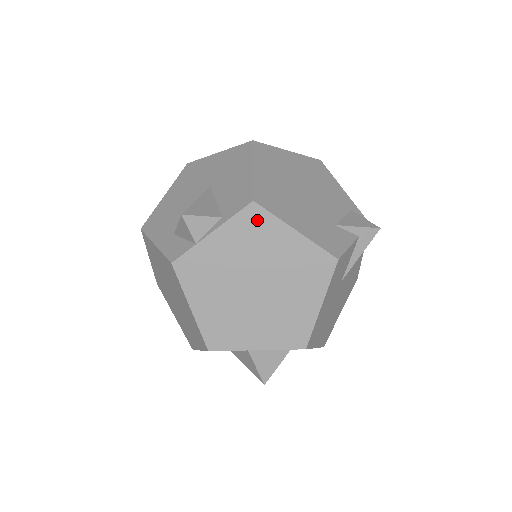
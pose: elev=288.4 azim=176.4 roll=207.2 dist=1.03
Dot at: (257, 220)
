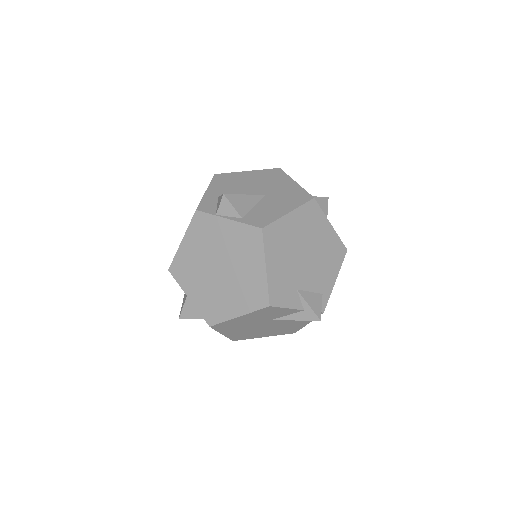
Dot at: (254, 240)
